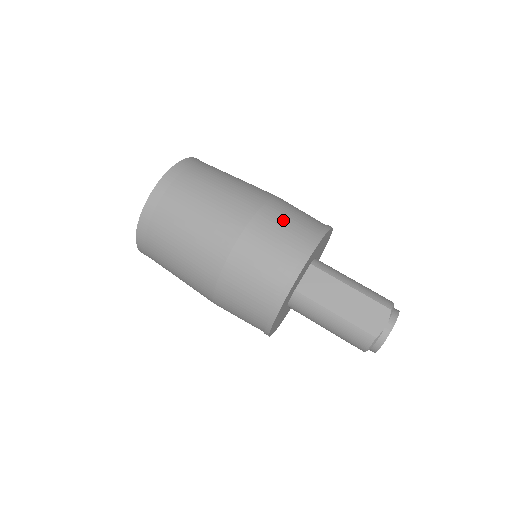
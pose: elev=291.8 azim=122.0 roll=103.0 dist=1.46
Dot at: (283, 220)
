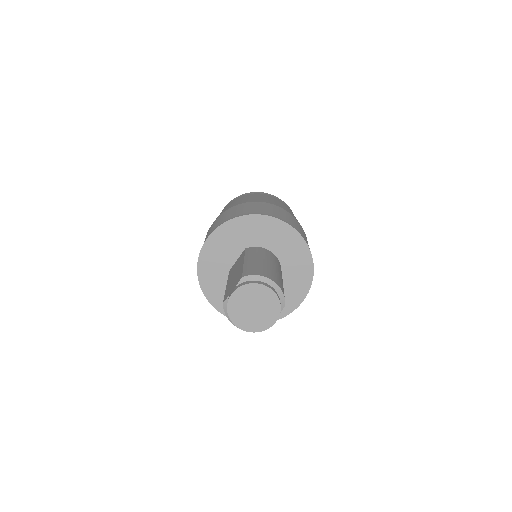
Dot at: (230, 212)
